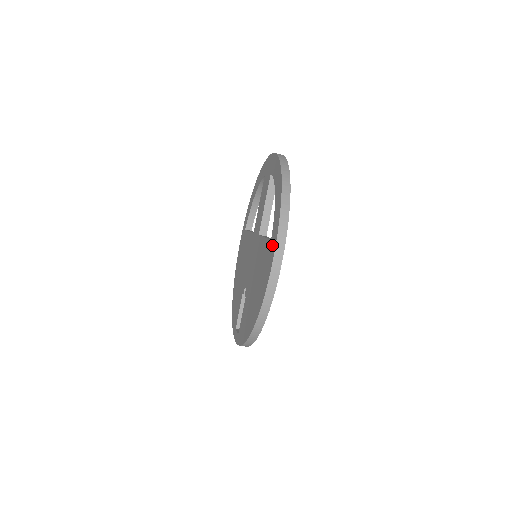
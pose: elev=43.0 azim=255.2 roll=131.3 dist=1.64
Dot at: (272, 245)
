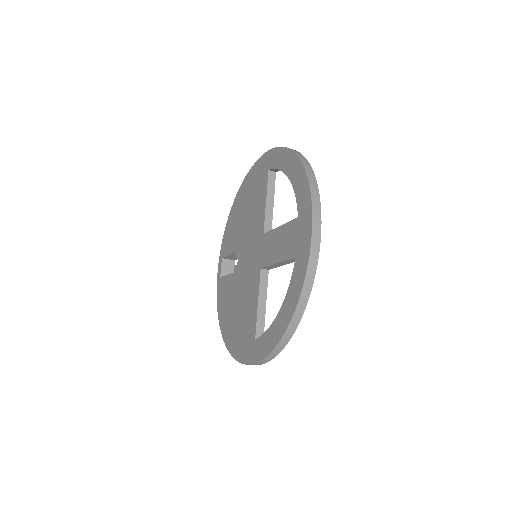
Dot at: (252, 350)
